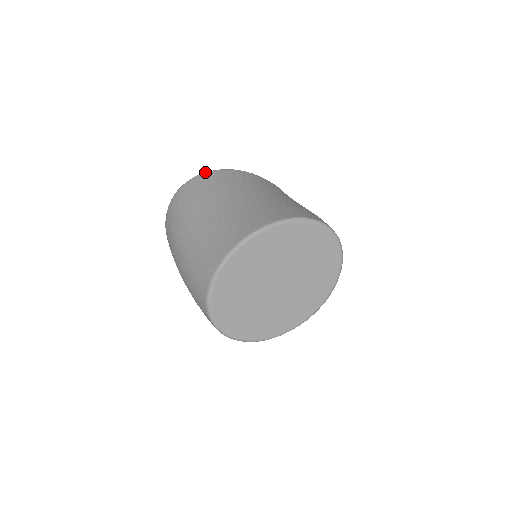
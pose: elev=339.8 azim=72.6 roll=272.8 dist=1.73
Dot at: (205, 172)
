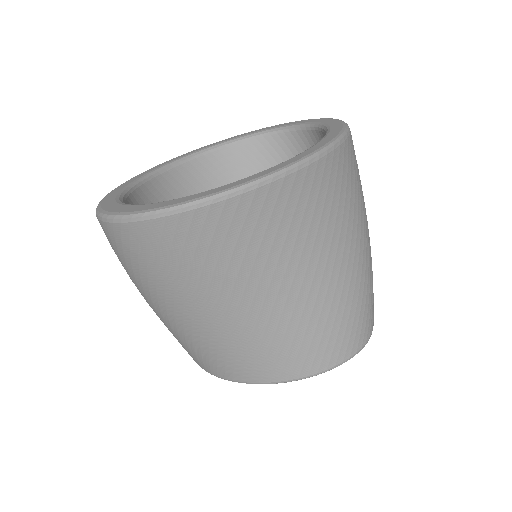
Dot at: (184, 209)
